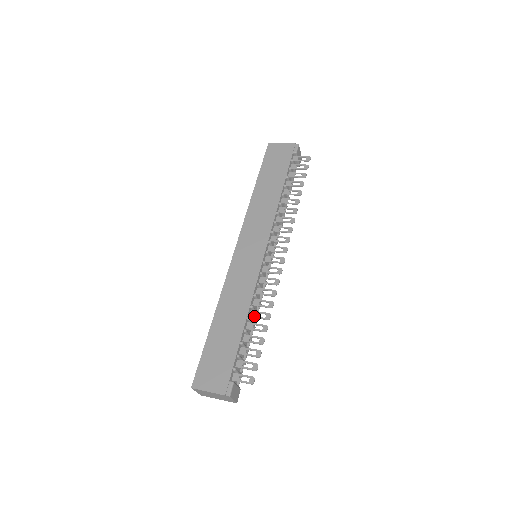
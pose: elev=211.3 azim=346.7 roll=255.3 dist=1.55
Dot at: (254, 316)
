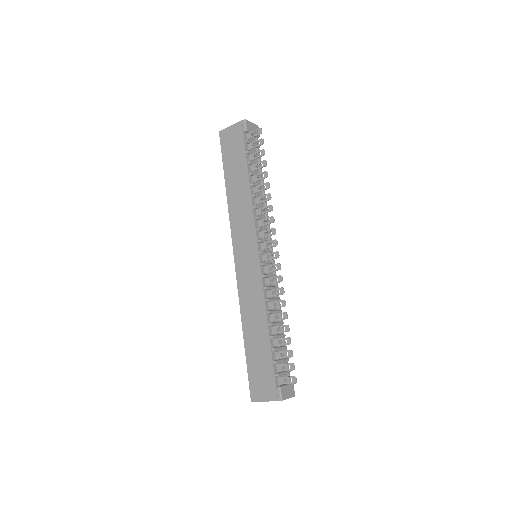
Dot at: (274, 319)
